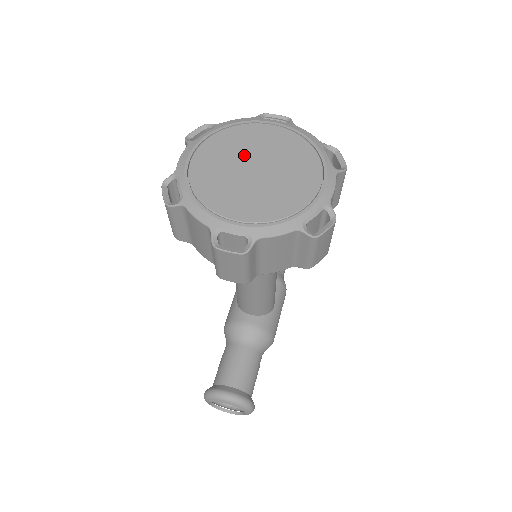
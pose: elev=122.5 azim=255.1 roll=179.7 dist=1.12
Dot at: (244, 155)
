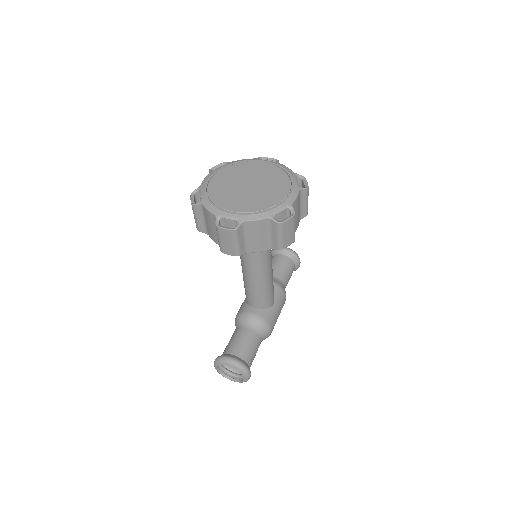
Dot at: (243, 178)
